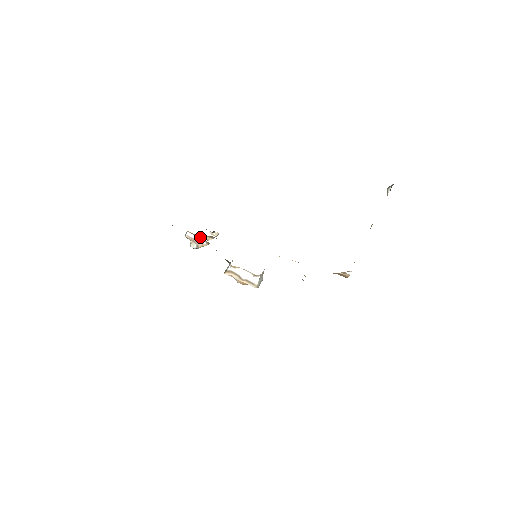
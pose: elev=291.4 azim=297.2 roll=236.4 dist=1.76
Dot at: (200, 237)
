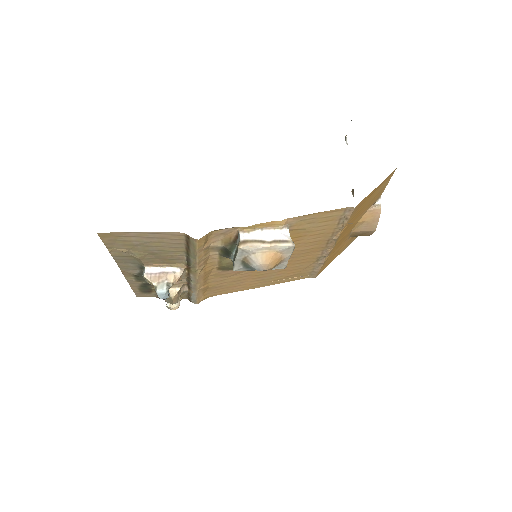
Dot at: (167, 265)
